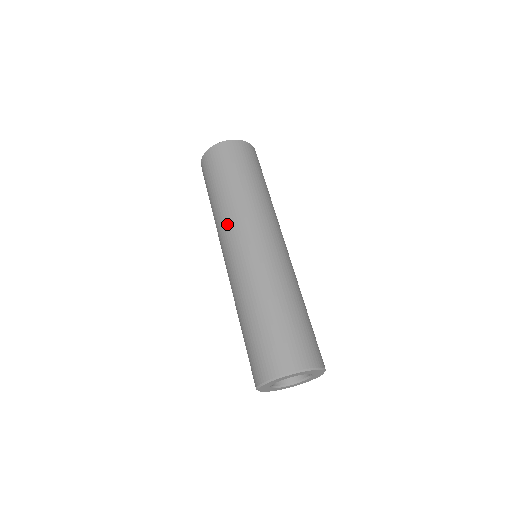
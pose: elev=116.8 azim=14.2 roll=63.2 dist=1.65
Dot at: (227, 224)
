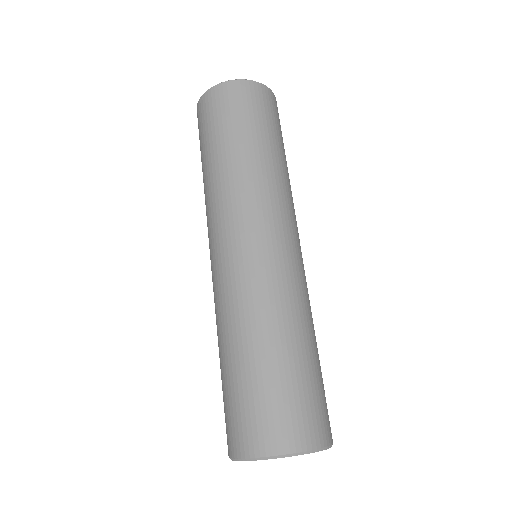
Dot at: (211, 212)
